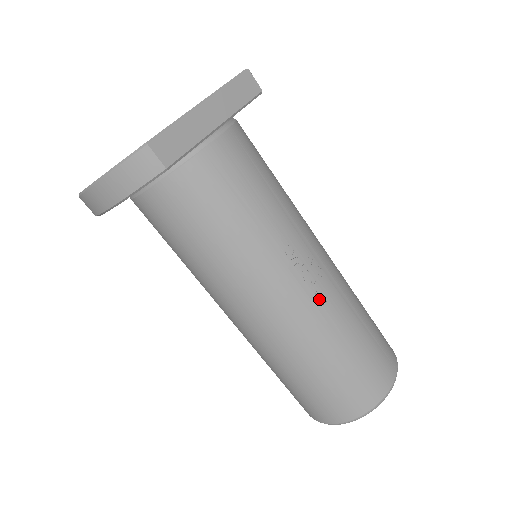
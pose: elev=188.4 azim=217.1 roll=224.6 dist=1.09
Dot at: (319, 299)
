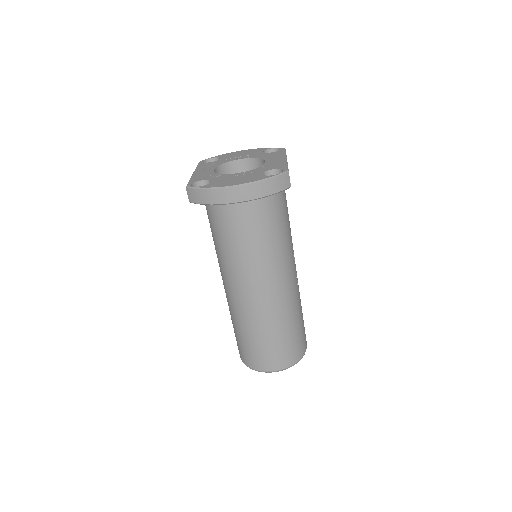
Dot at: (297, 283)
